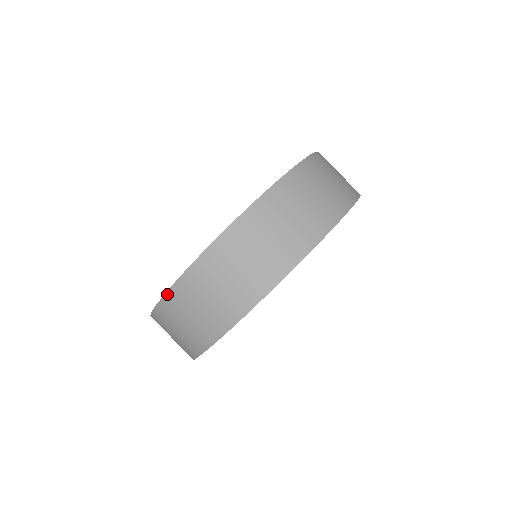
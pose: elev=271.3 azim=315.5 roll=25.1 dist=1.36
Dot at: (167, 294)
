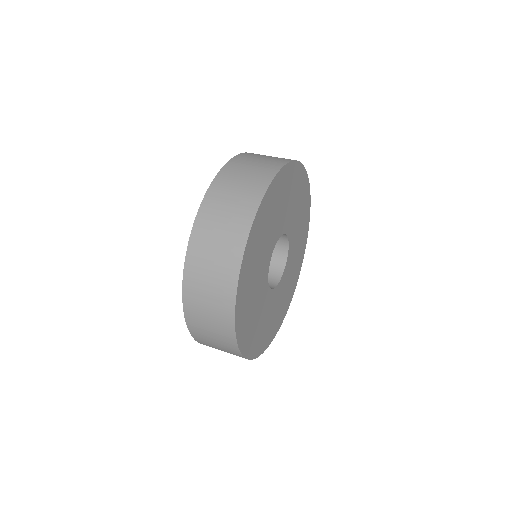
Dot at: (229, 161)
